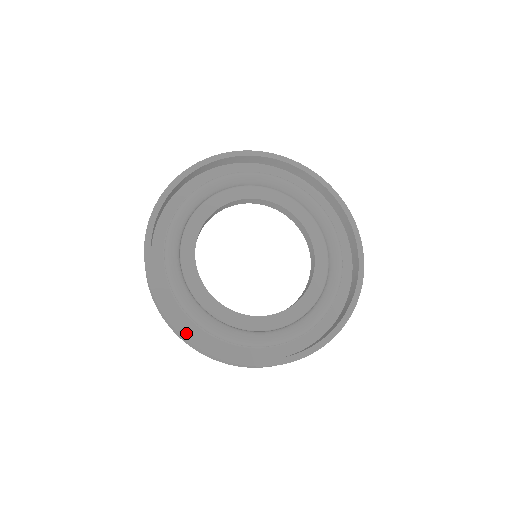
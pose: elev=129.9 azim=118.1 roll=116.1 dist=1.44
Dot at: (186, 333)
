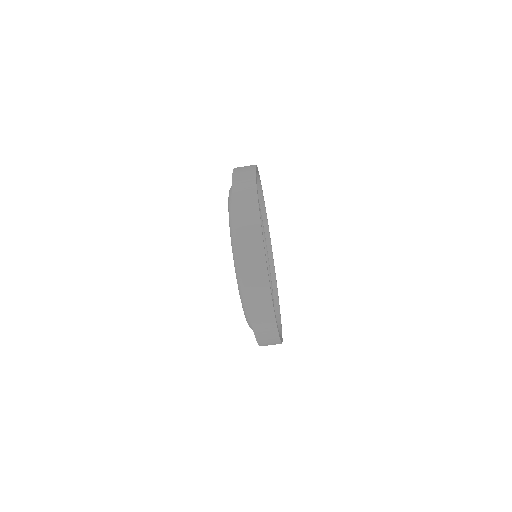
Dot at: occluded
